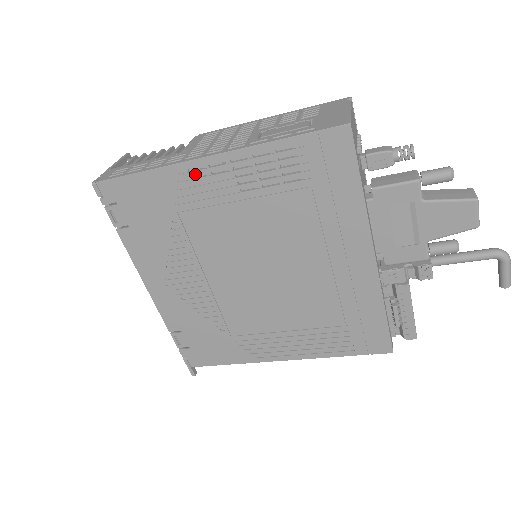
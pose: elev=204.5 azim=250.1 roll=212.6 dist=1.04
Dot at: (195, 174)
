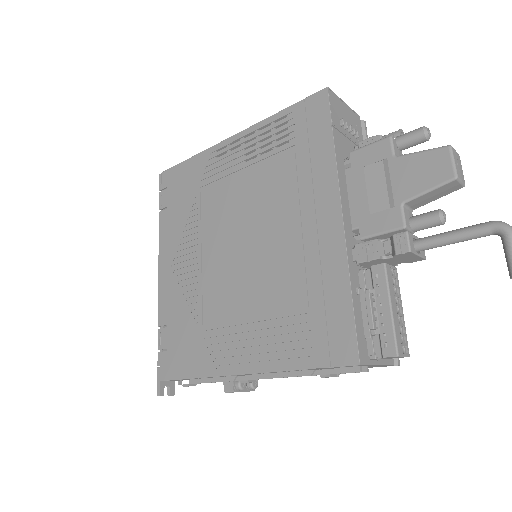
Dot at: (219, 153)
